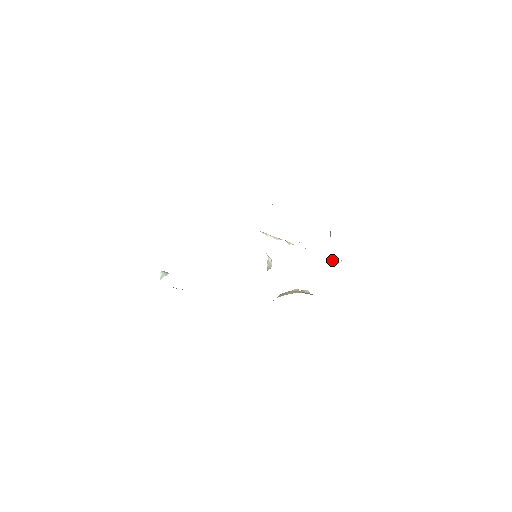
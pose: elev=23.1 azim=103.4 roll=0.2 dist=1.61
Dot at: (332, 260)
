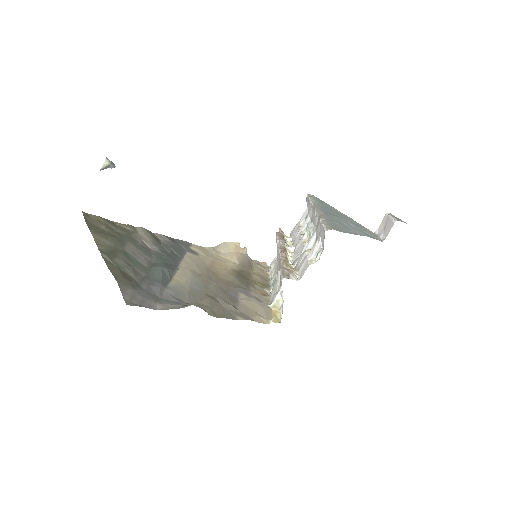
Dot at: (280, 229)
